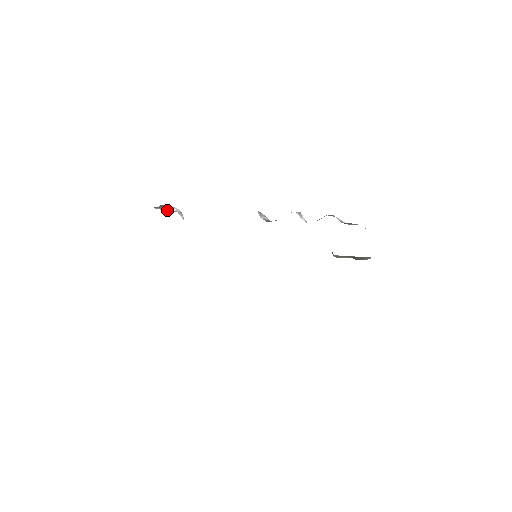
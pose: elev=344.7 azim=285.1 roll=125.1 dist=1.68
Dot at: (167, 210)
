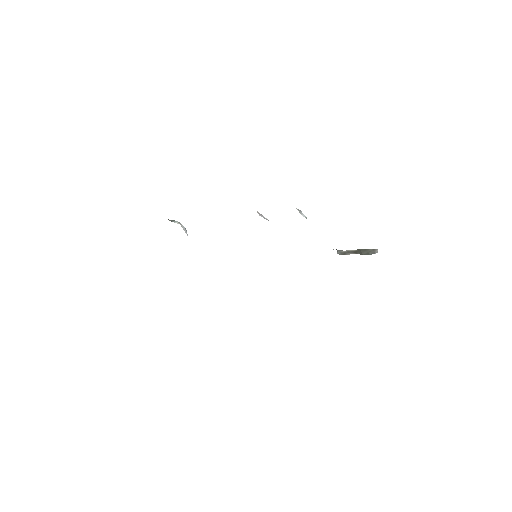
Dot at: occluded
